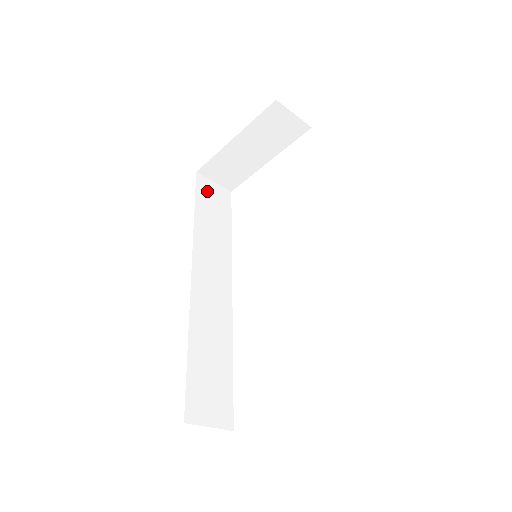
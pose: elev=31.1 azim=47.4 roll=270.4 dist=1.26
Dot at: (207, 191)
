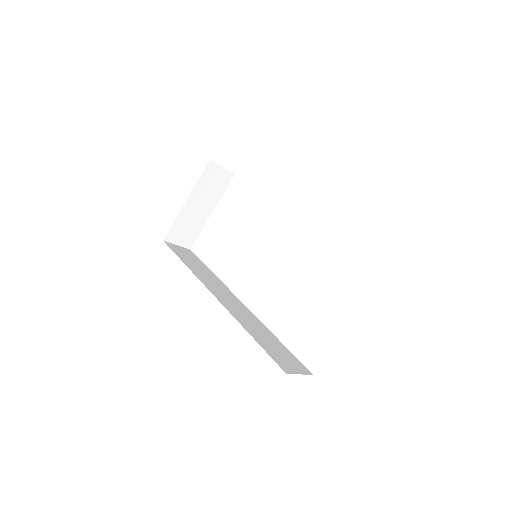
Dot at: (178, 250)
